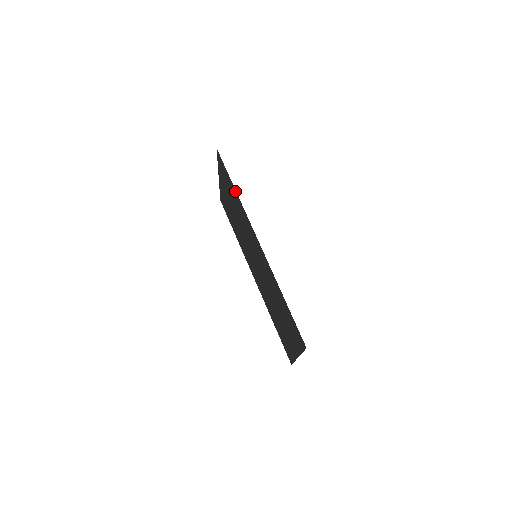
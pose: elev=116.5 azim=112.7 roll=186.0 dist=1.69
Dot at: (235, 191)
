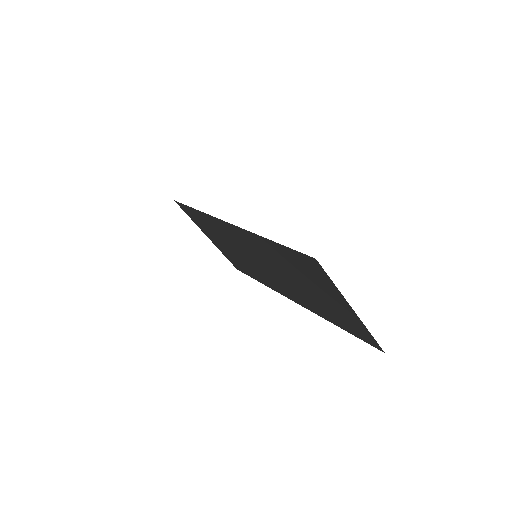
Dot at: (198, 212)
